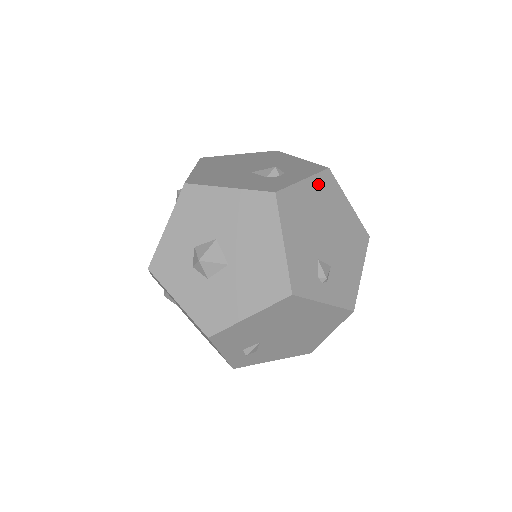
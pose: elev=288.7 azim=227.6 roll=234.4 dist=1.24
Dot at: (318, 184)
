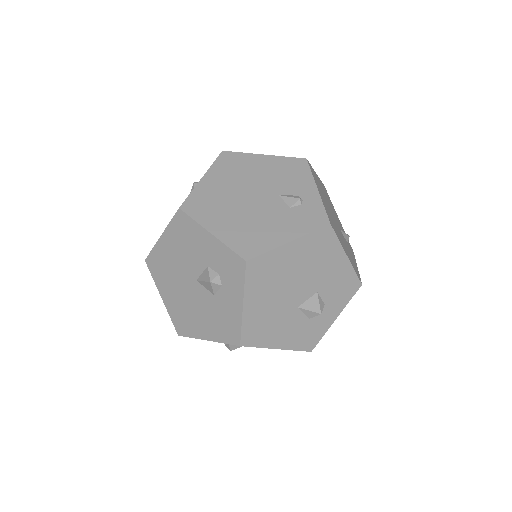
Dot at: occluded
